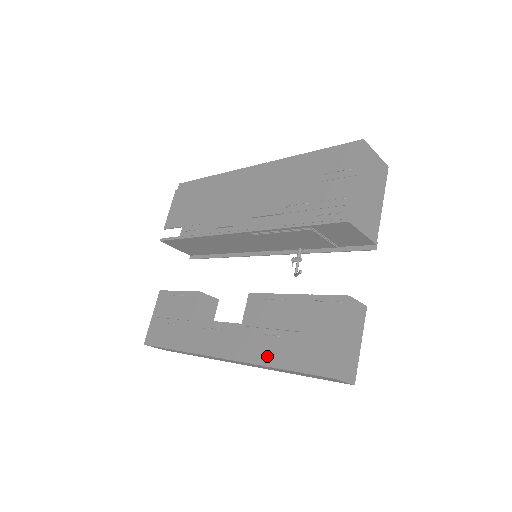
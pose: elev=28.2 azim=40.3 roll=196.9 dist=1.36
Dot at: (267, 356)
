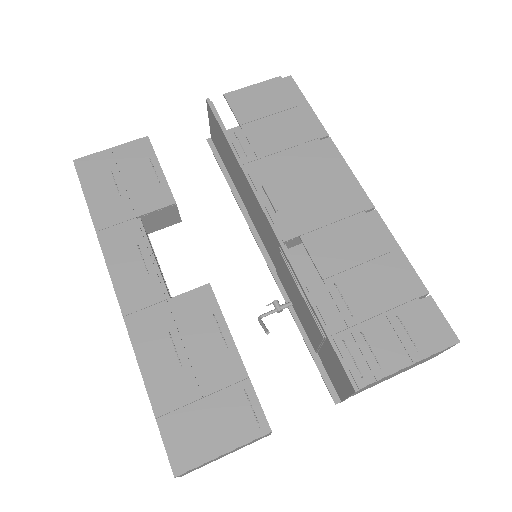
Dot at: (152, 365)
